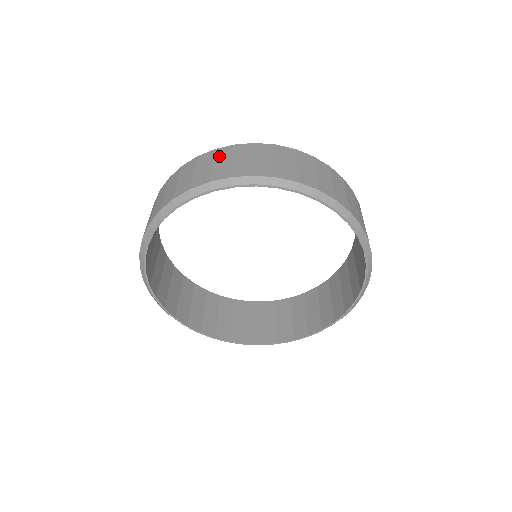
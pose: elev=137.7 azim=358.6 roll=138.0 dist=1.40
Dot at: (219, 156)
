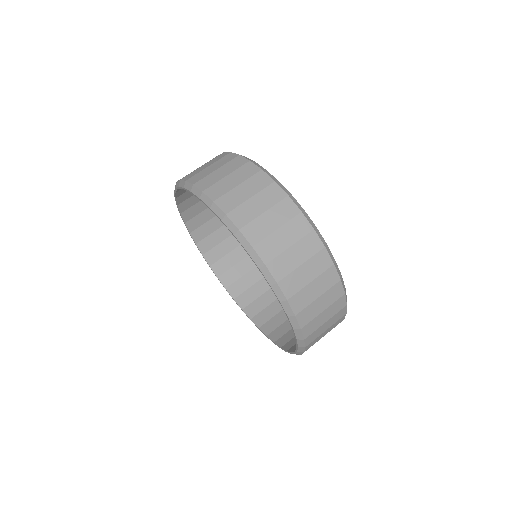
Dot at: occluded
